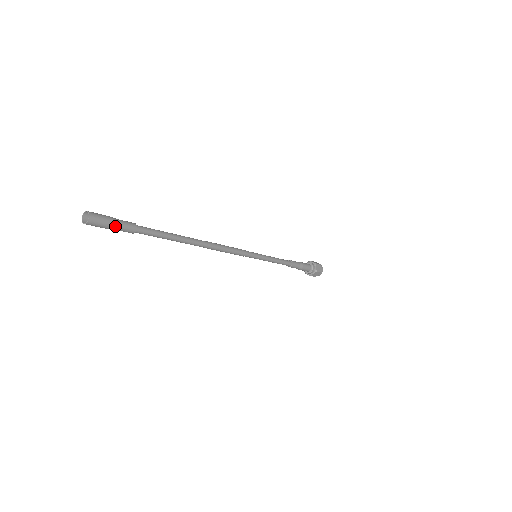
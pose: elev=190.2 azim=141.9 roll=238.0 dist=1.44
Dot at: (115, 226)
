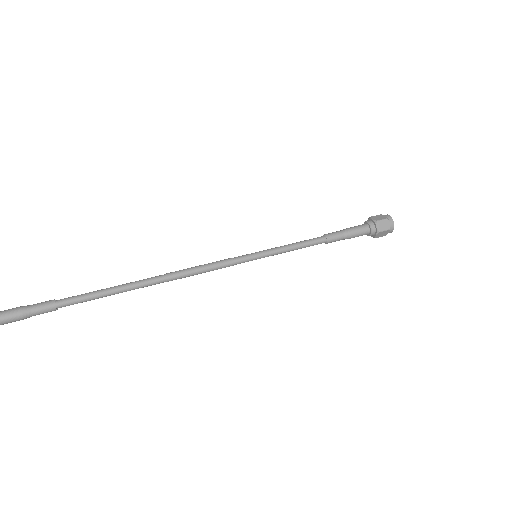
Dot at: occluded
